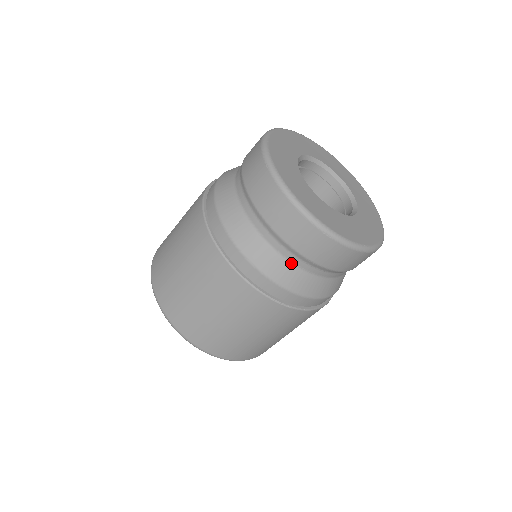
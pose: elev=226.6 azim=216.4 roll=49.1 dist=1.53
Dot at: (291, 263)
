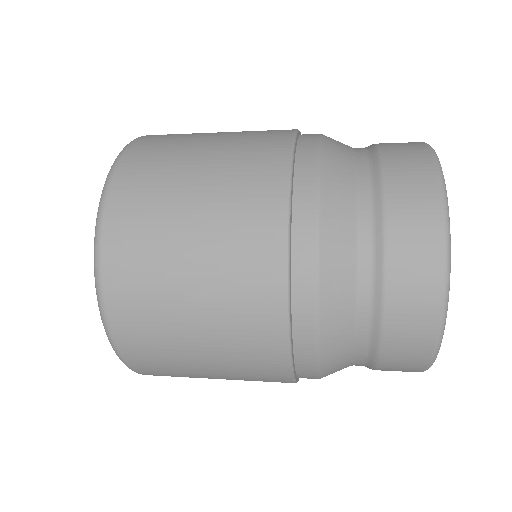
Dot at: (354, 345)
